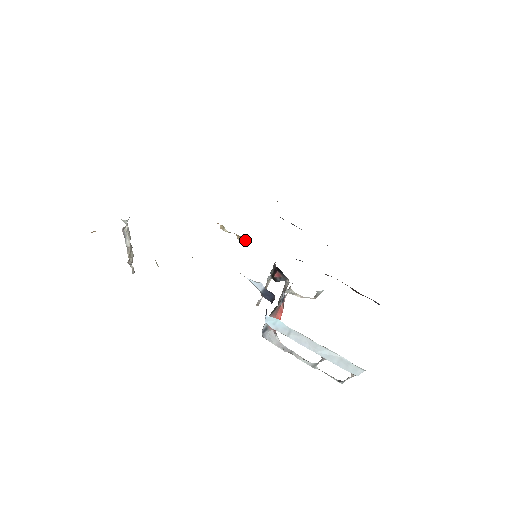
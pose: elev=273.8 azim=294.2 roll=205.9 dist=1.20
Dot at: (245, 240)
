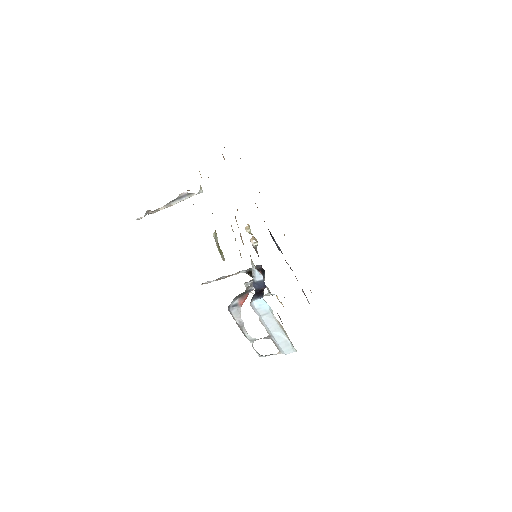
Dot at: (257, 243)
